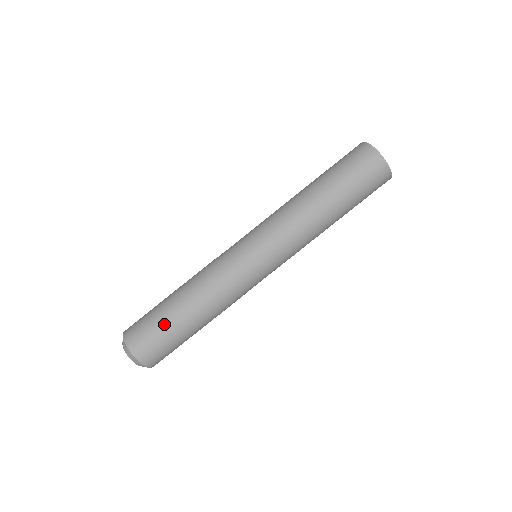
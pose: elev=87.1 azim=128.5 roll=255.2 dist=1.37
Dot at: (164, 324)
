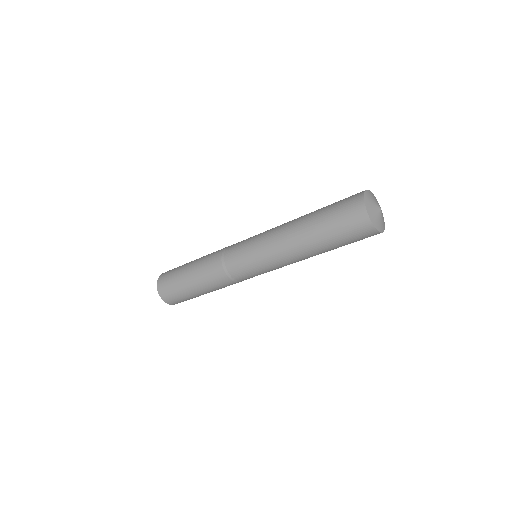
Dot at: (189, 296)
